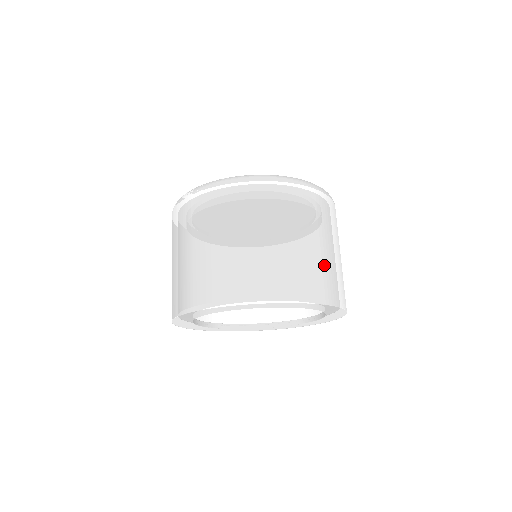
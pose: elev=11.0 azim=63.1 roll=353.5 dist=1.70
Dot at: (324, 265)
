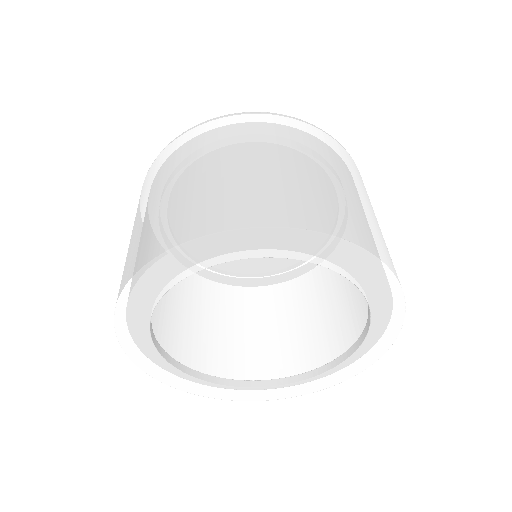
Dot at: (311, 187)
